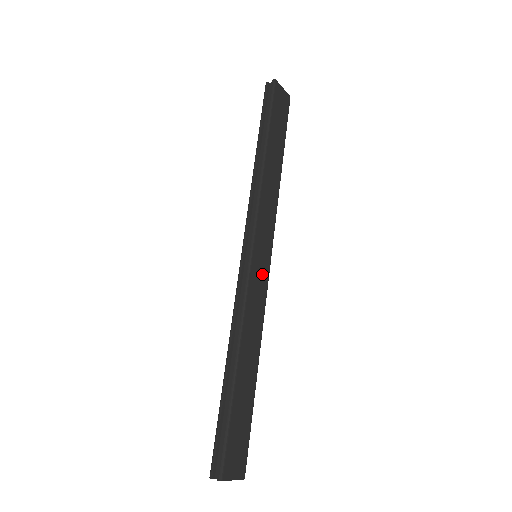
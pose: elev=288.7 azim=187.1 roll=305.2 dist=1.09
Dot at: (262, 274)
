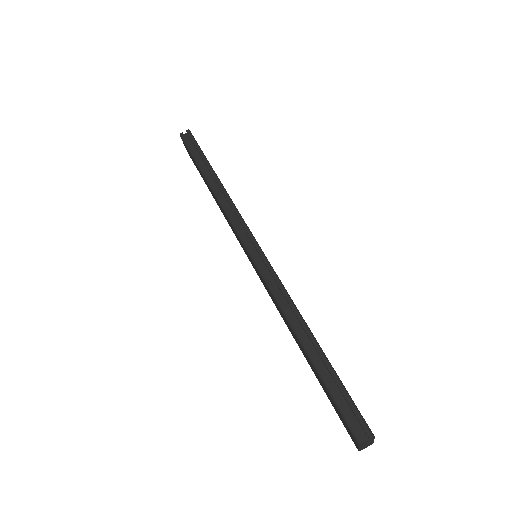
Dot at: occluded
